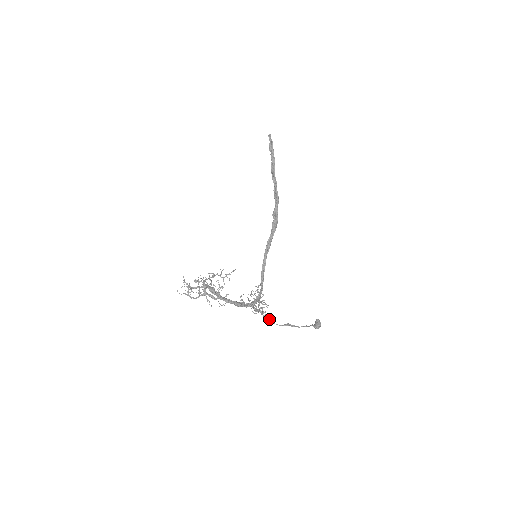
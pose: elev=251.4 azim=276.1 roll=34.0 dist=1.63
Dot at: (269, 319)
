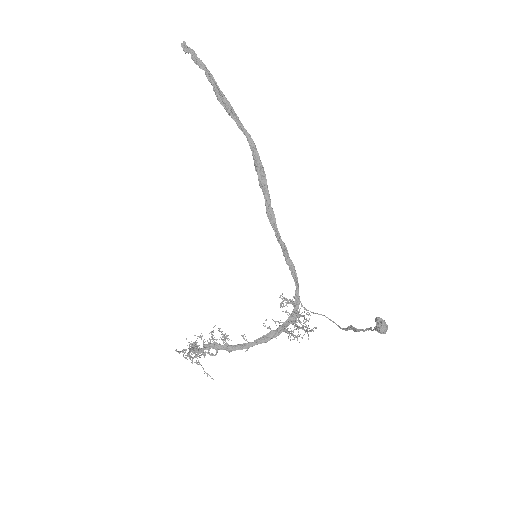
Dot at: (331, 320)
